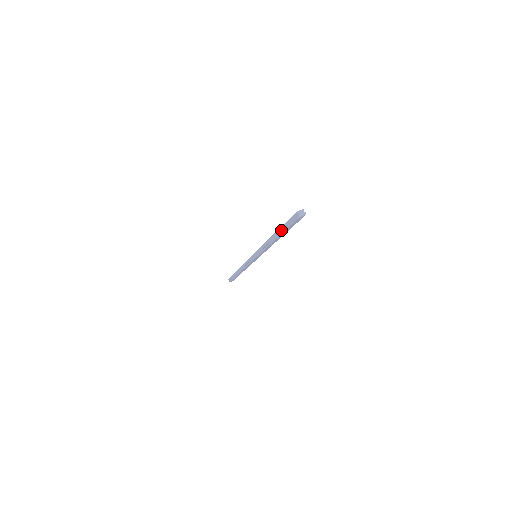
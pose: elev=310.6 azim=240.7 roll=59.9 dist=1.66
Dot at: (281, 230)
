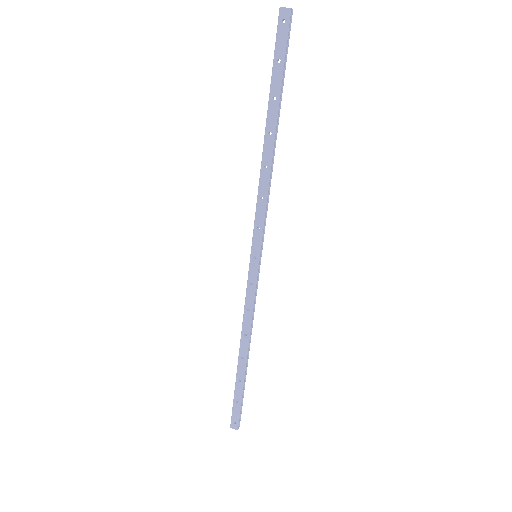
Dot at: (272, 97)
